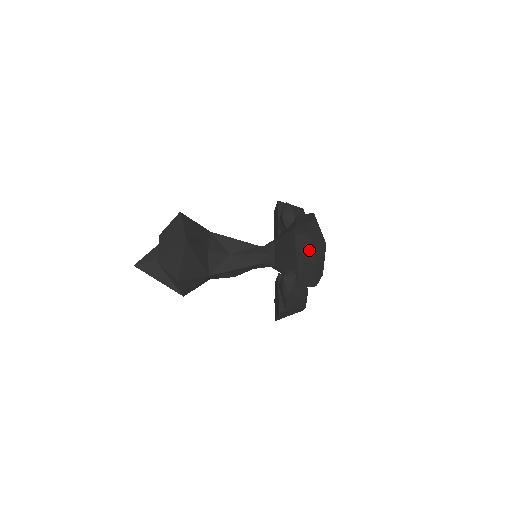
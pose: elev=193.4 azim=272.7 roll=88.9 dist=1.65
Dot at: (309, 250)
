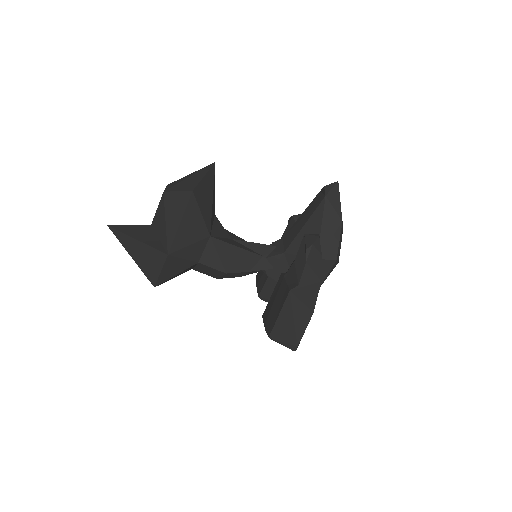
Dot at: (338, 201)
